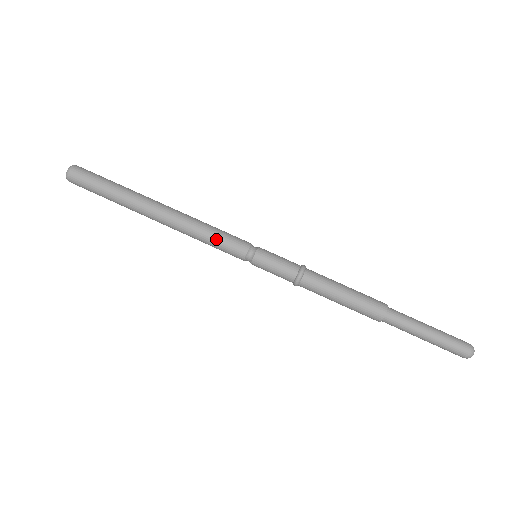
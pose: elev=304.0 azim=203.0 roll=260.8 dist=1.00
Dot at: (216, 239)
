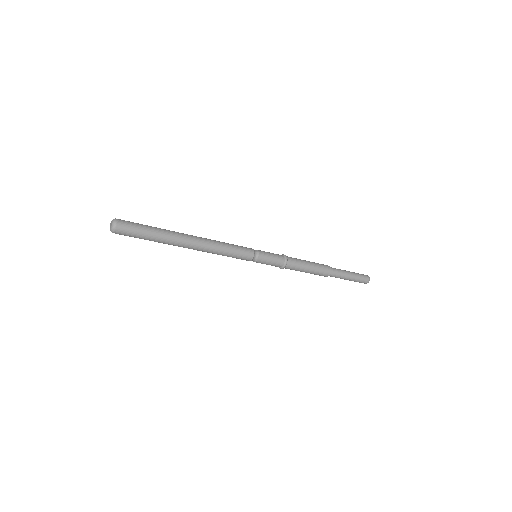
Dot at: (234, 249)
